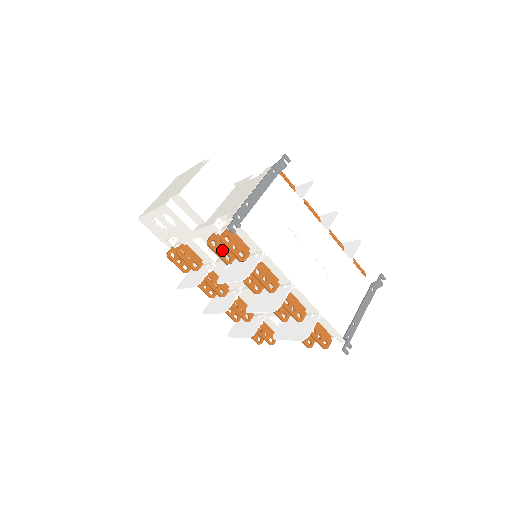
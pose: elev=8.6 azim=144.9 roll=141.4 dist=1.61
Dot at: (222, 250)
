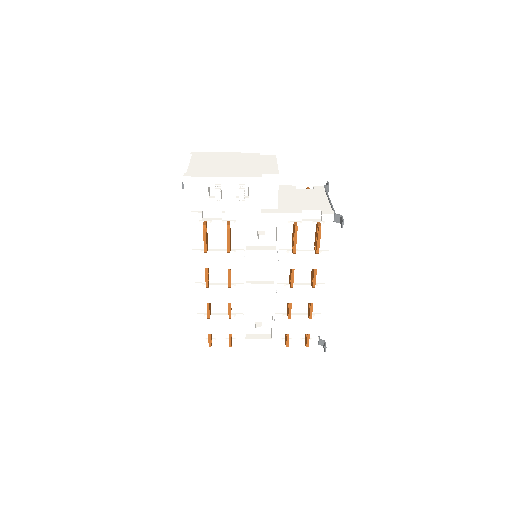
Dot at: occluded
